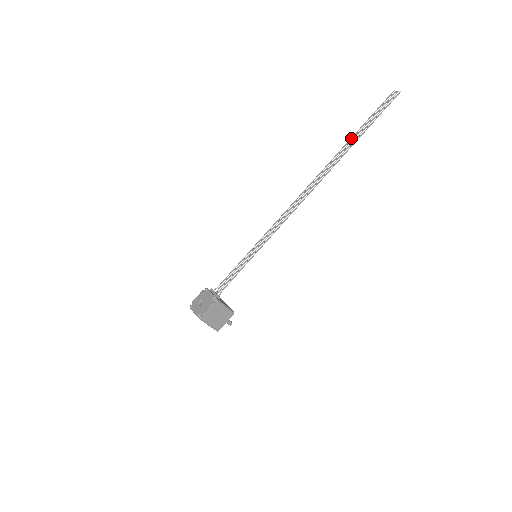
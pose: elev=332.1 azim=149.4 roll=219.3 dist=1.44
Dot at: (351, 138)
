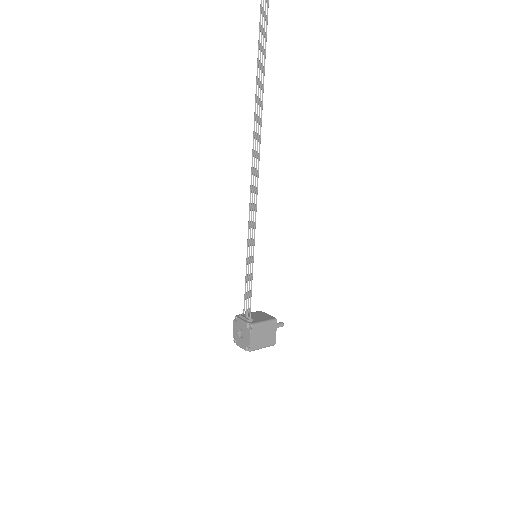
Dot at: (257, 65)
